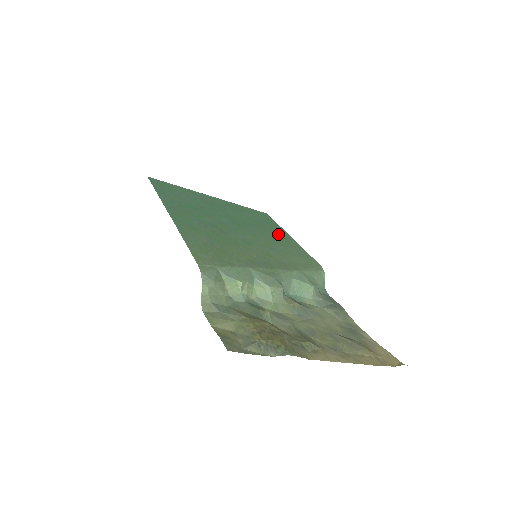
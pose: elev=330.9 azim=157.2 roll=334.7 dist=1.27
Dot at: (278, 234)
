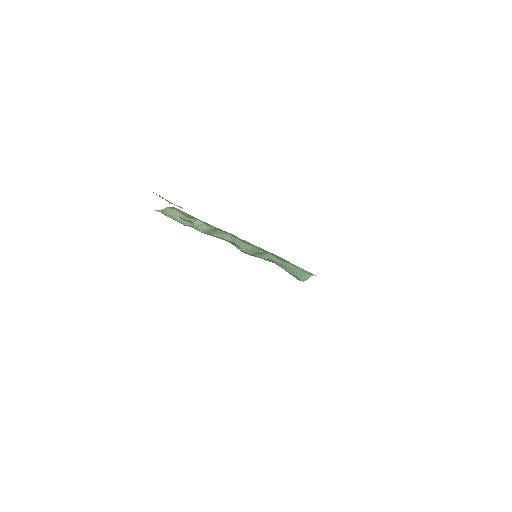
Dot at: occluded
